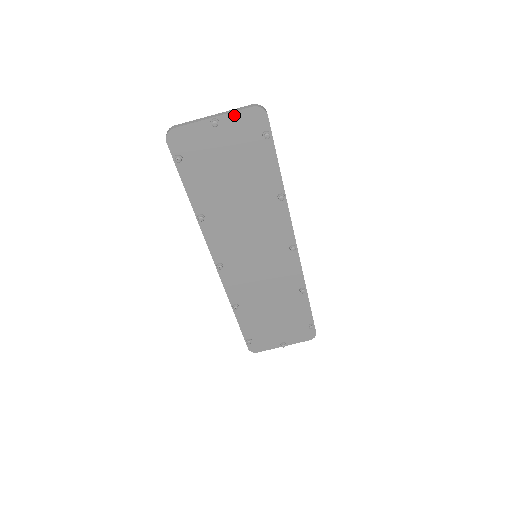
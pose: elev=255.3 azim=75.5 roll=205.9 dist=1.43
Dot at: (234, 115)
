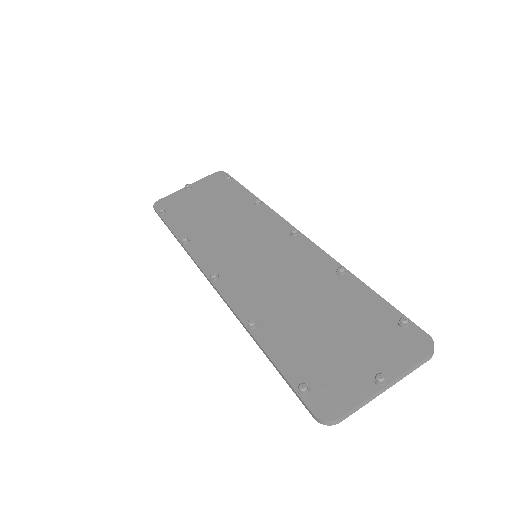
Dot at: (202, 181)
